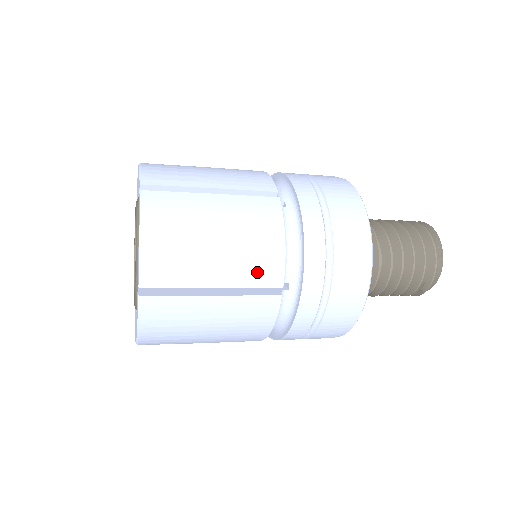
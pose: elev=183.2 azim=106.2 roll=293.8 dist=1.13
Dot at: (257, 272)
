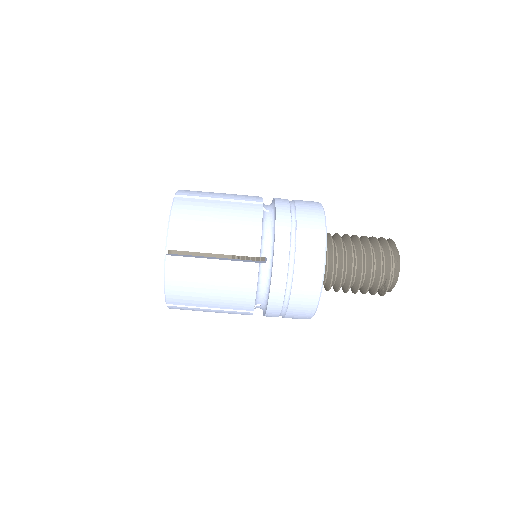
Dot at: (241, 245)
